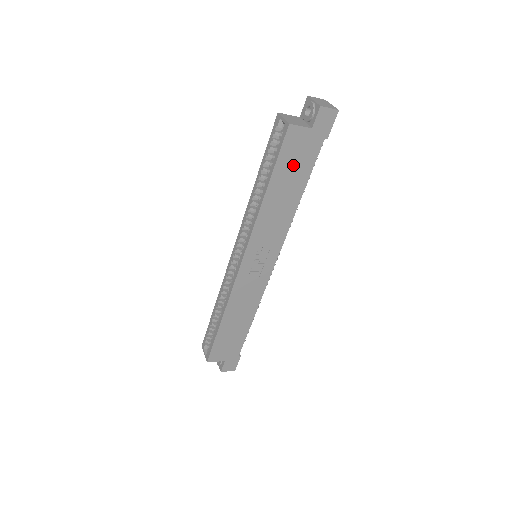
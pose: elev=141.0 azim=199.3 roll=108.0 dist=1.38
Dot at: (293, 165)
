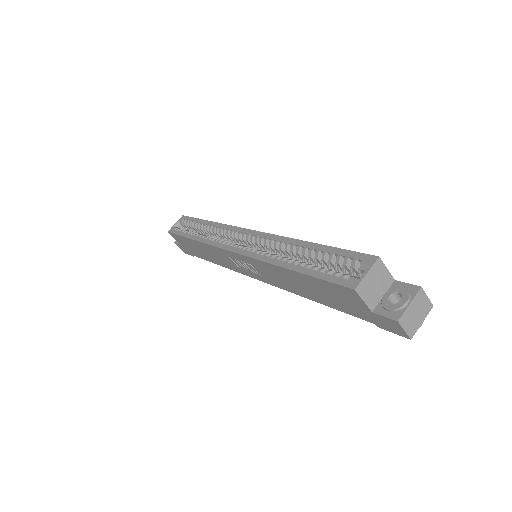
Dot at: (329, 294)
